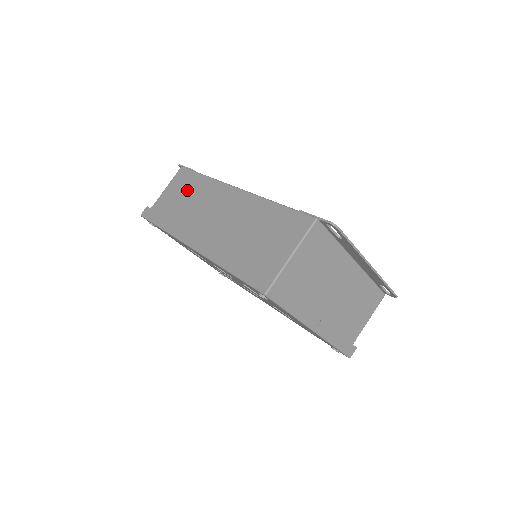
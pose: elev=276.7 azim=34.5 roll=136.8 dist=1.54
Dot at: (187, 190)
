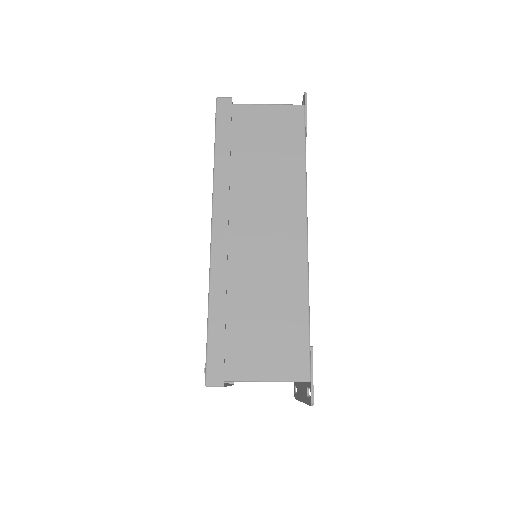
Dot at: (277, 149)
